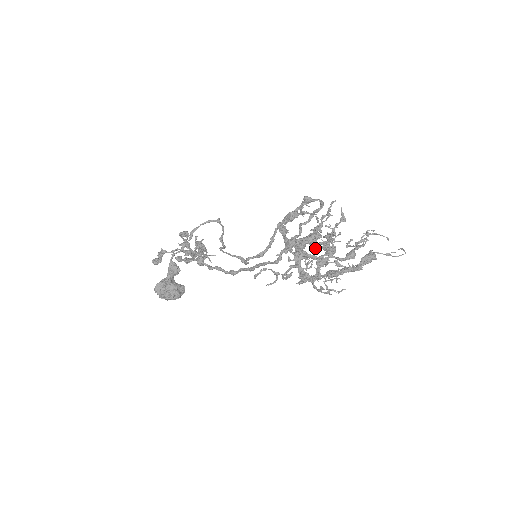
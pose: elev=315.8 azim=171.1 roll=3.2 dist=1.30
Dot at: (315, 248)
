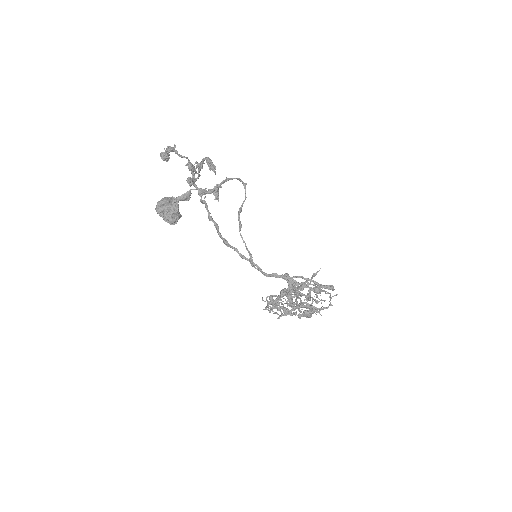
Dot at: occluded
